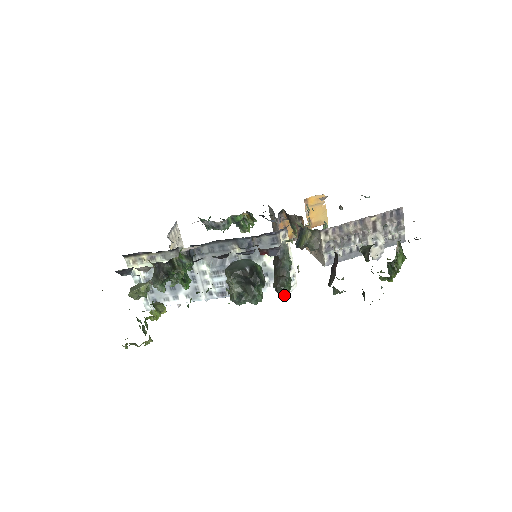
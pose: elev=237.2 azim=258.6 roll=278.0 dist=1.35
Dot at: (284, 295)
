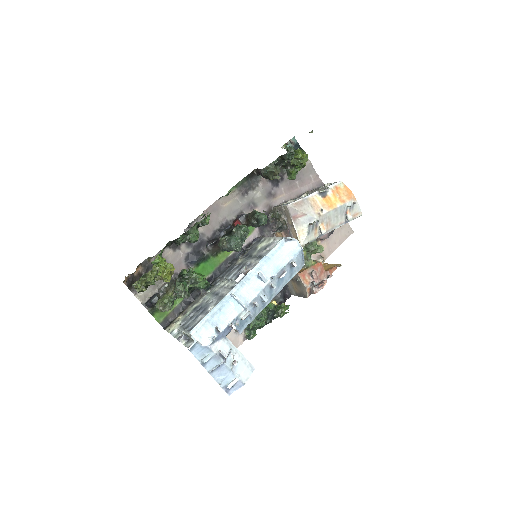
Dot at: (260, 215)
